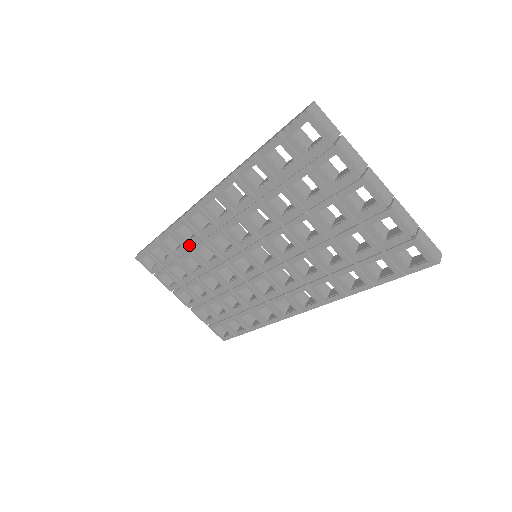
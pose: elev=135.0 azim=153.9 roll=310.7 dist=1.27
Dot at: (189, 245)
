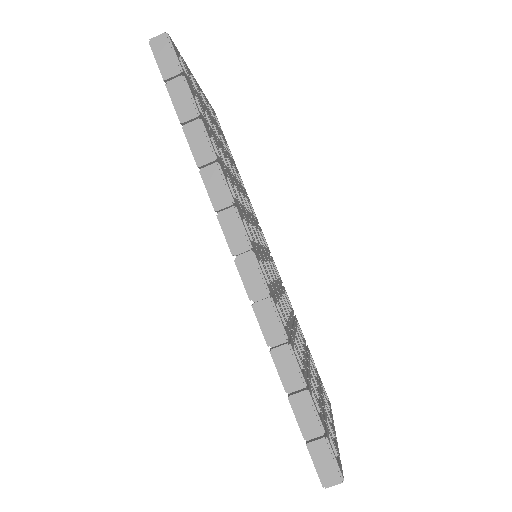
Dot at: occluded
